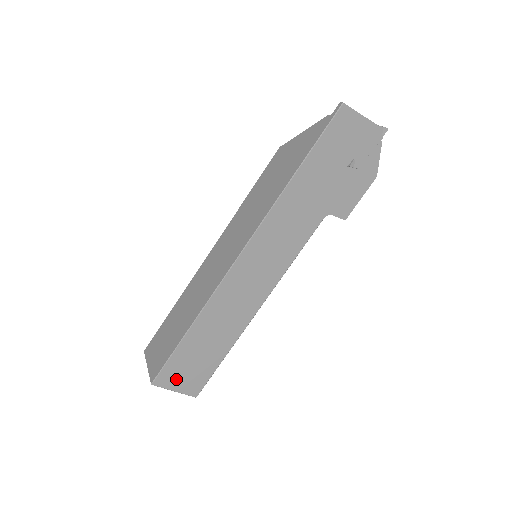
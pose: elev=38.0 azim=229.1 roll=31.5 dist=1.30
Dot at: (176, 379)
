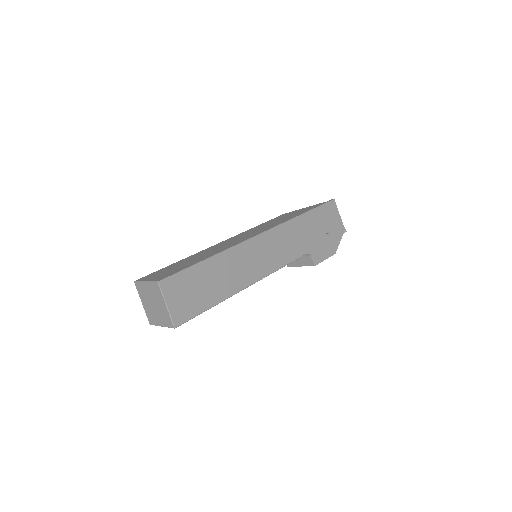
Dot at: (175, 294)
